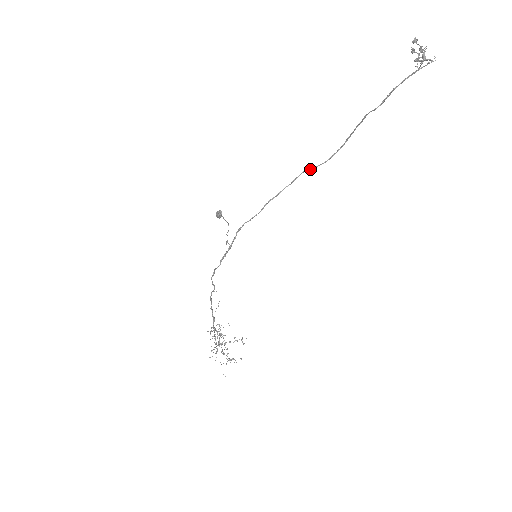
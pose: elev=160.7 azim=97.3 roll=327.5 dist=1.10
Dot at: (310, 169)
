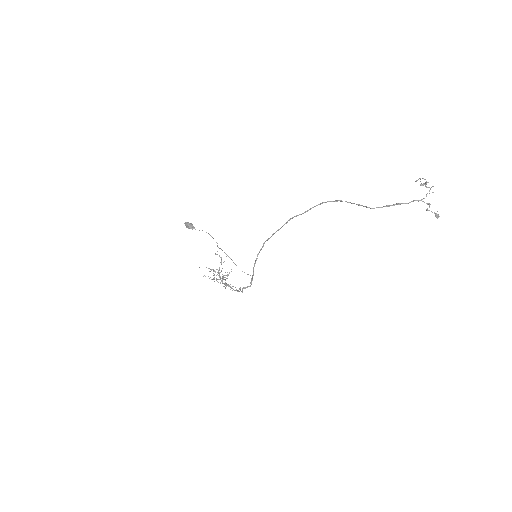
Dot at: (303, 213)
